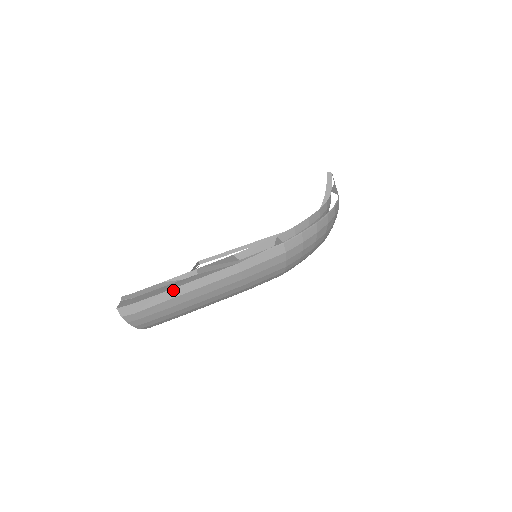
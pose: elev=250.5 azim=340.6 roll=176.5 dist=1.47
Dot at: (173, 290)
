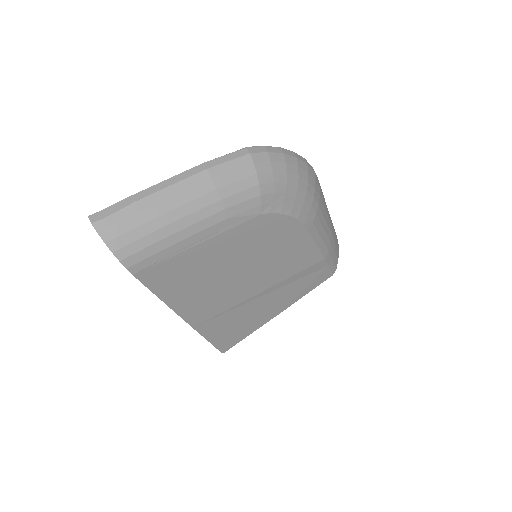
Dot at: (143, 192)
